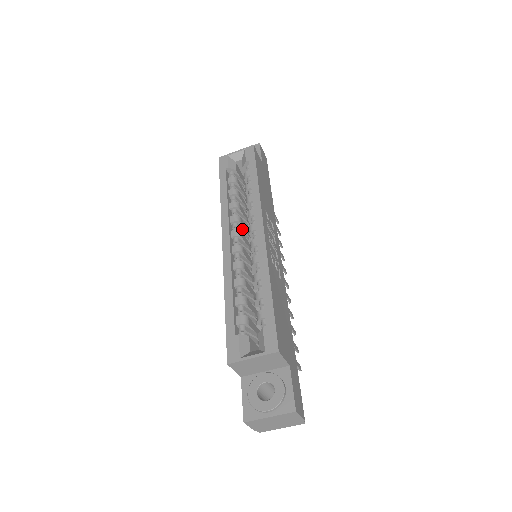
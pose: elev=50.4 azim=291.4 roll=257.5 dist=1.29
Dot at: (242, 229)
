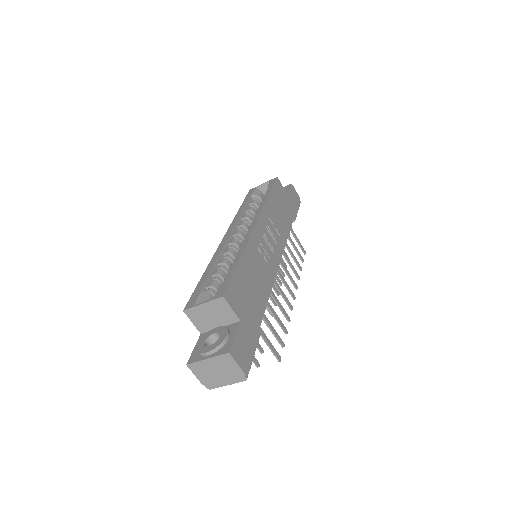
Dot at: occluded
